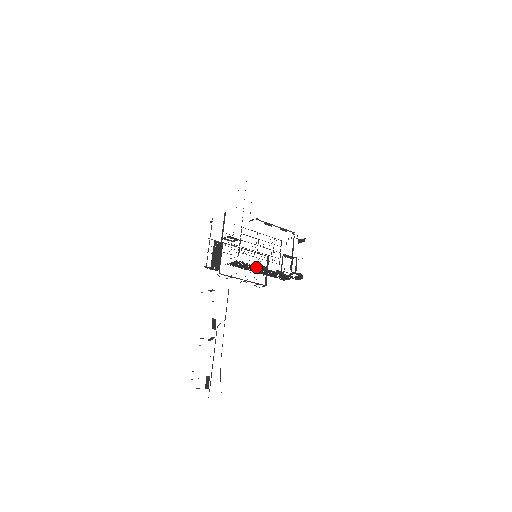
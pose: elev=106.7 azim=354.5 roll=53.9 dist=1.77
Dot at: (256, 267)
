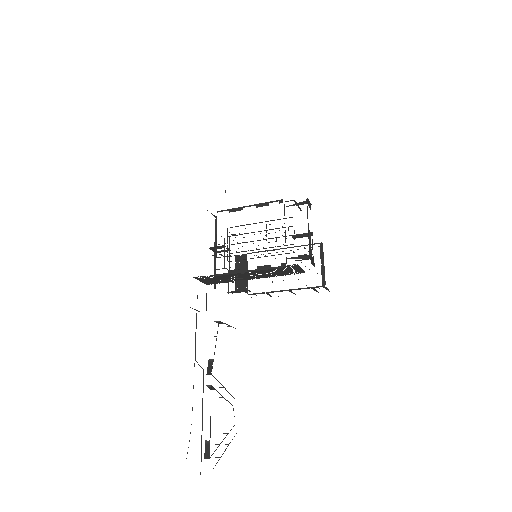
Dot at: (224, 275)
